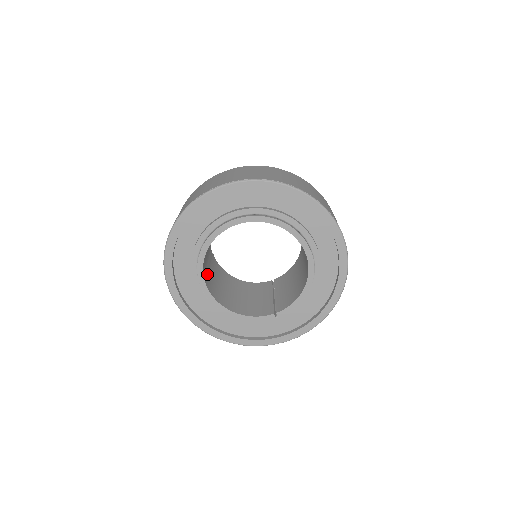
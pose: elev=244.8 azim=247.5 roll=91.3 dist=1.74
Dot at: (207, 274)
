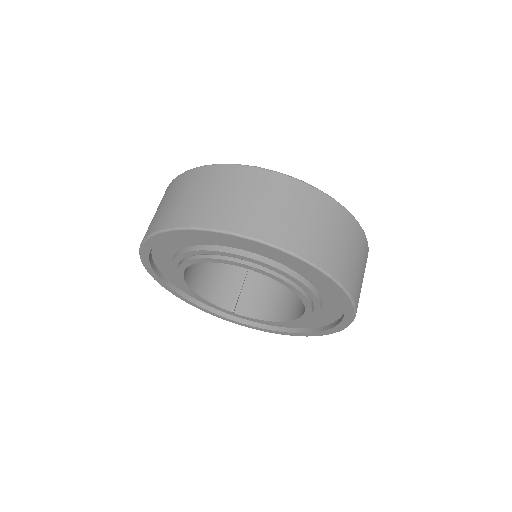
Dot at: occluded
